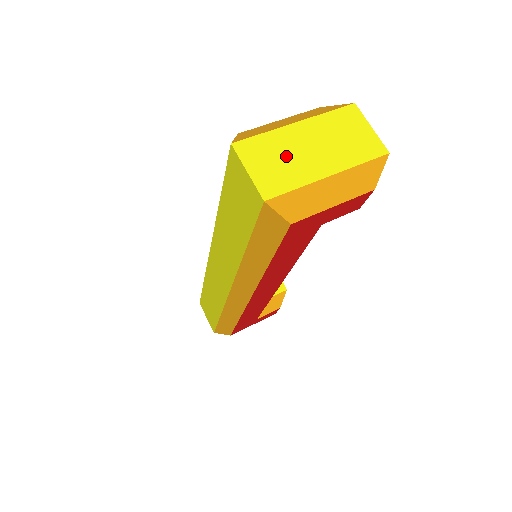
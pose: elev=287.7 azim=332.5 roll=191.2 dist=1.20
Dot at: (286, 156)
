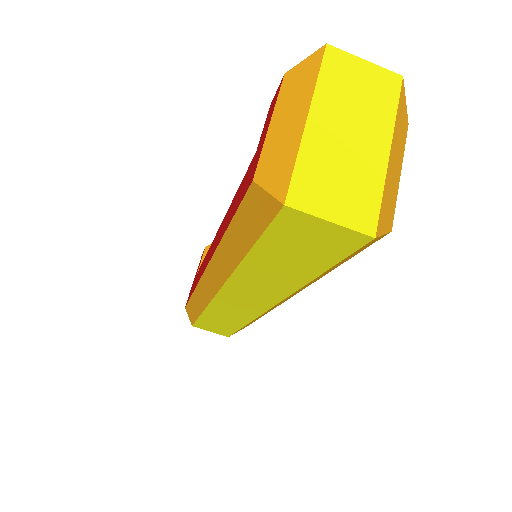
Dot at: (340, 167)
